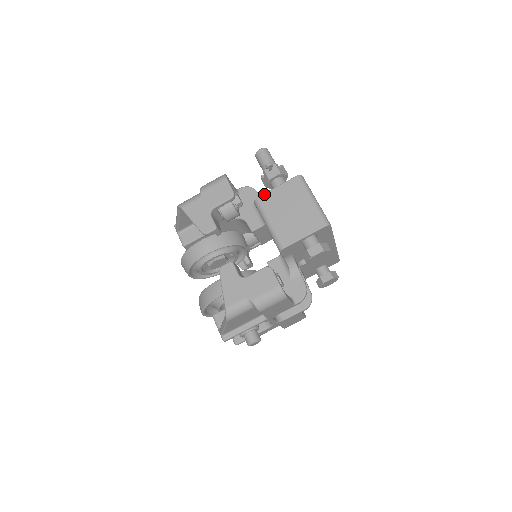
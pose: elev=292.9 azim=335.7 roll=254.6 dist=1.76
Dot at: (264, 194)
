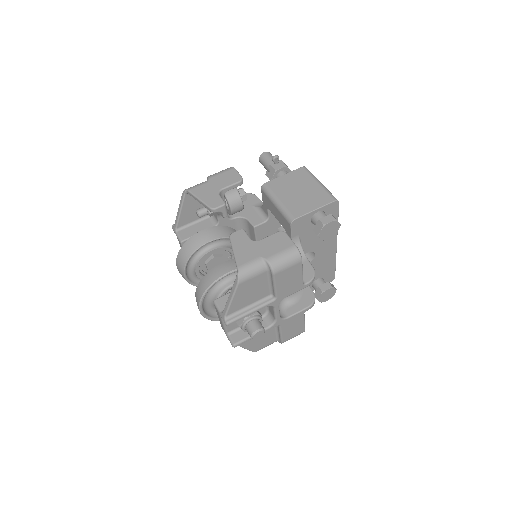
Dot at: (272, 180)
